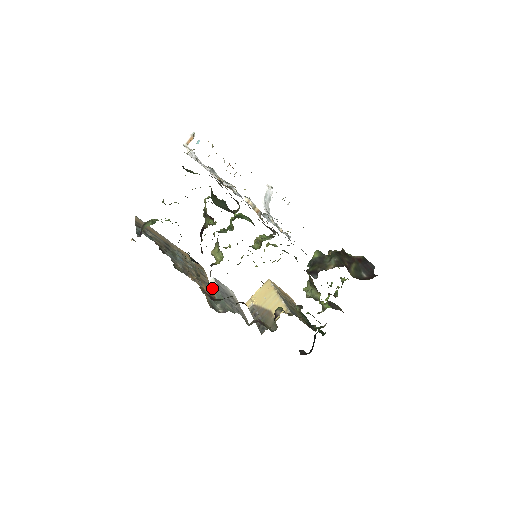
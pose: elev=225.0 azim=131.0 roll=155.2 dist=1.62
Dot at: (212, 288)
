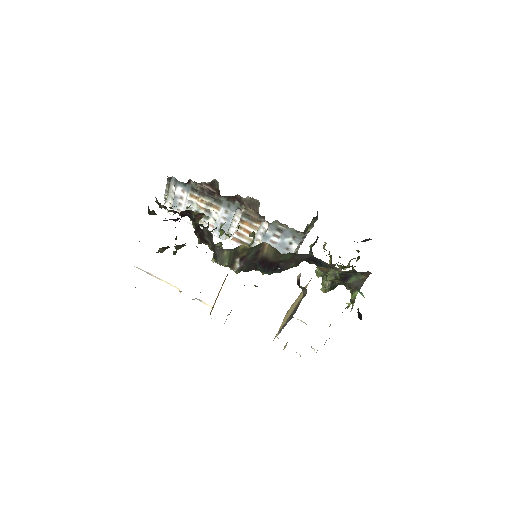
Dot at: (227, 315)
